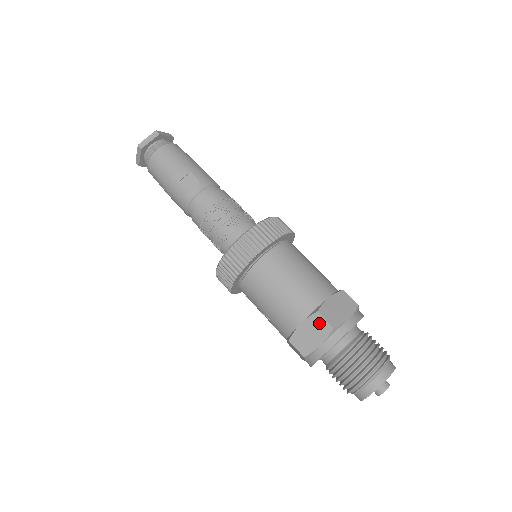
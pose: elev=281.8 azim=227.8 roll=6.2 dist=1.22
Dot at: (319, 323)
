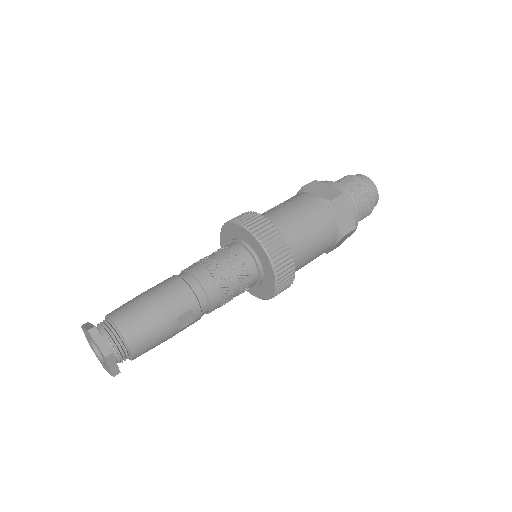
Dot at: (346, 236)
